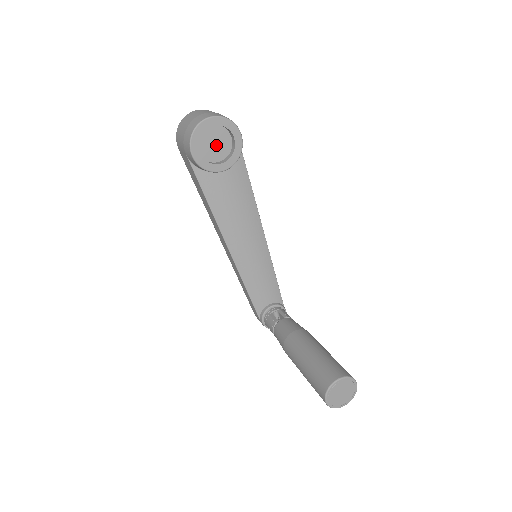
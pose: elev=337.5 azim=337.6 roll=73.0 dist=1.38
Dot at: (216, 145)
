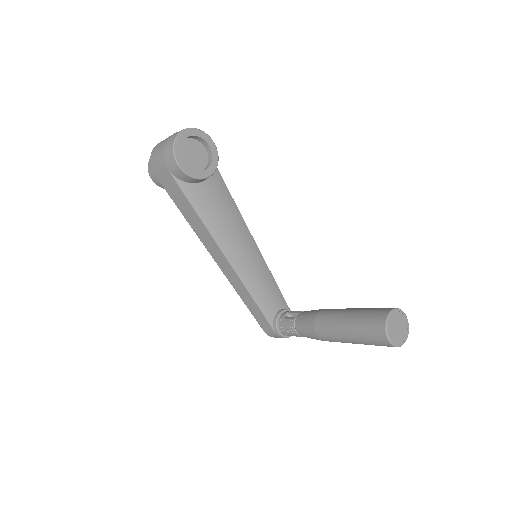
Dot at: (194, 157)
